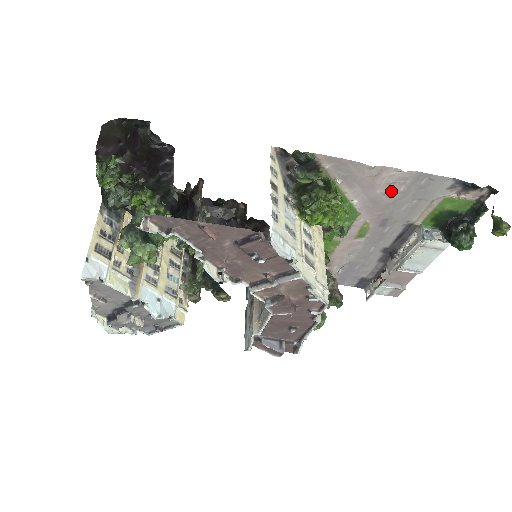
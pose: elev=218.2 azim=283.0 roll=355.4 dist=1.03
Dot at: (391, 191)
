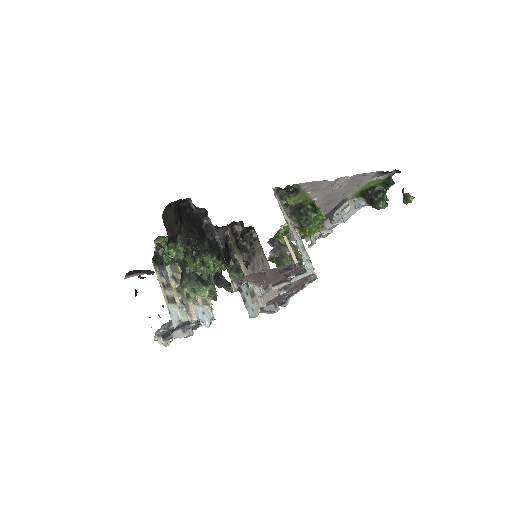
Dot at: (339, 187)
